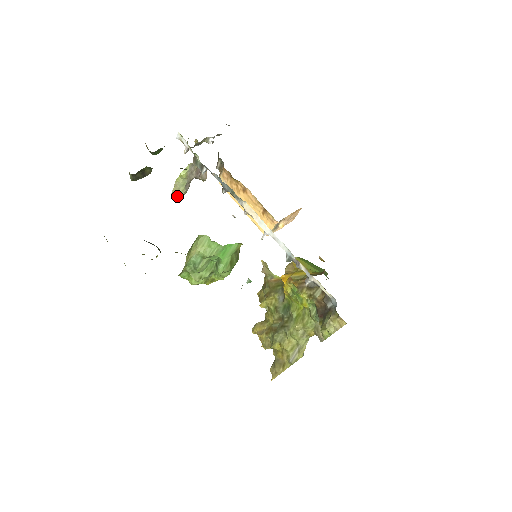
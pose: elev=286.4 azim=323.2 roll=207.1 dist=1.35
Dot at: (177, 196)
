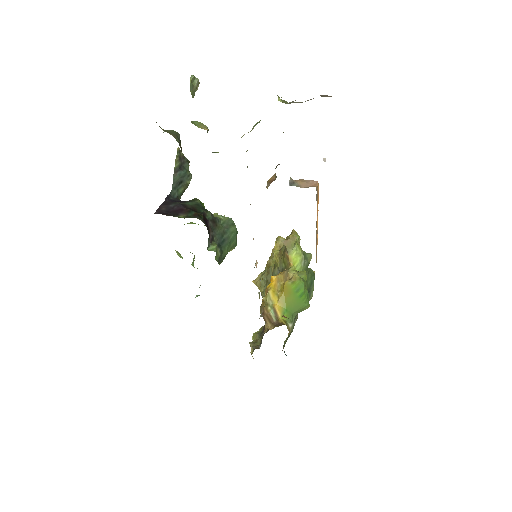
Dot at: occluded
